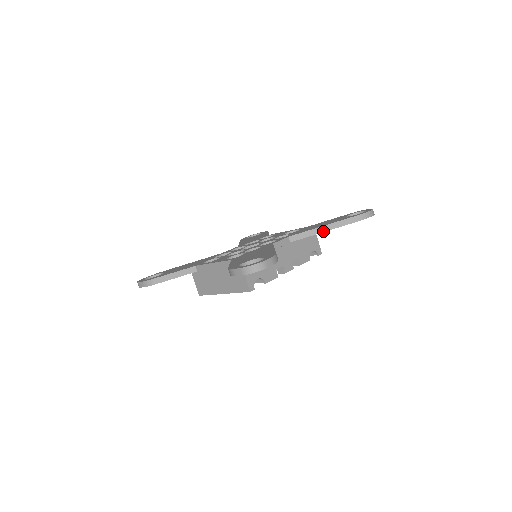
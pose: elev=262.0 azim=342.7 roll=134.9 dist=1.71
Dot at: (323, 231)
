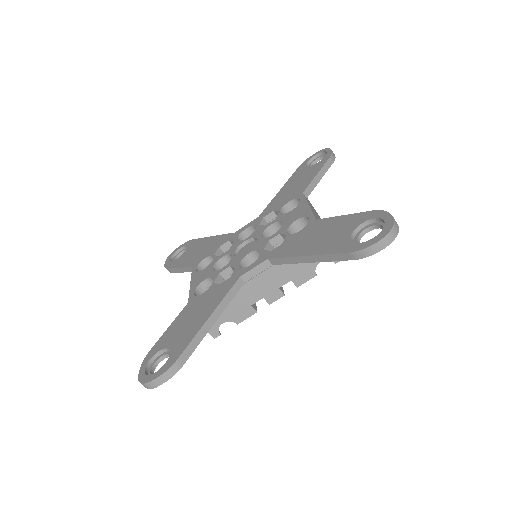
Dot at: (307, 261)
